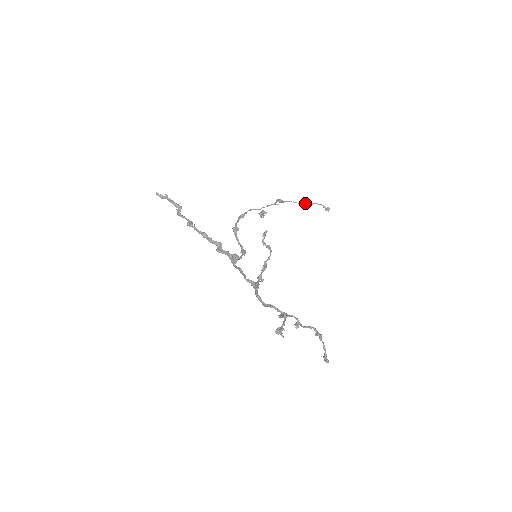
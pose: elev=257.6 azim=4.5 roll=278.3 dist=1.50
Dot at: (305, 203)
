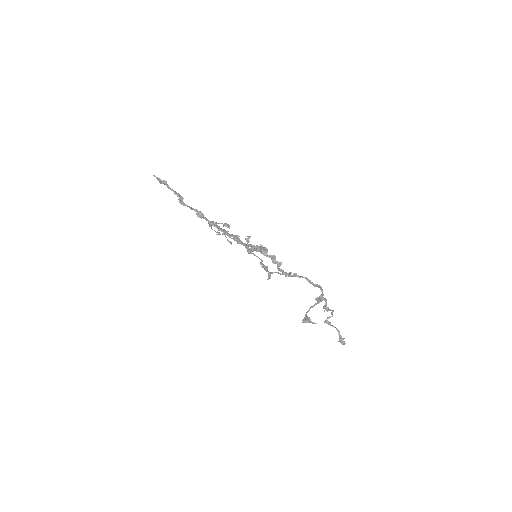
Dot at: (218, 233)
